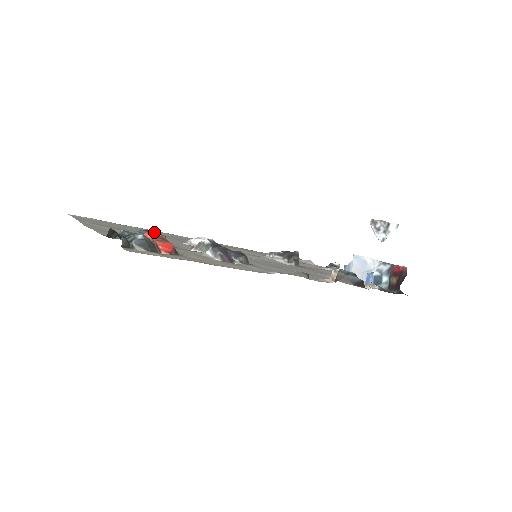
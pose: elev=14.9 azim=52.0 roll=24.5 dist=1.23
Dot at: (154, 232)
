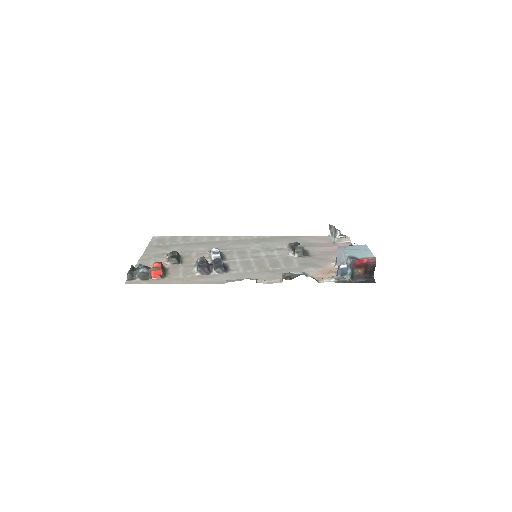
Dot at: (169, 257)
